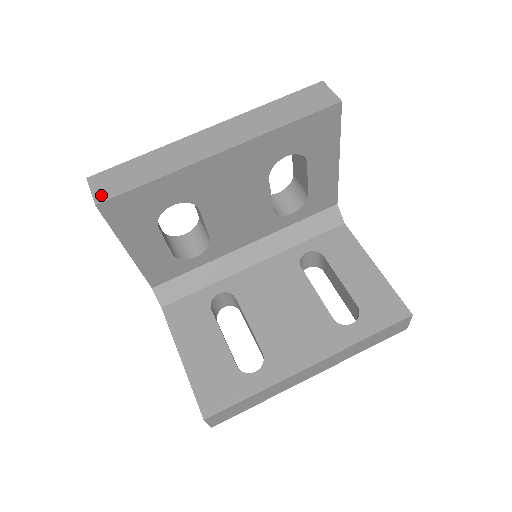
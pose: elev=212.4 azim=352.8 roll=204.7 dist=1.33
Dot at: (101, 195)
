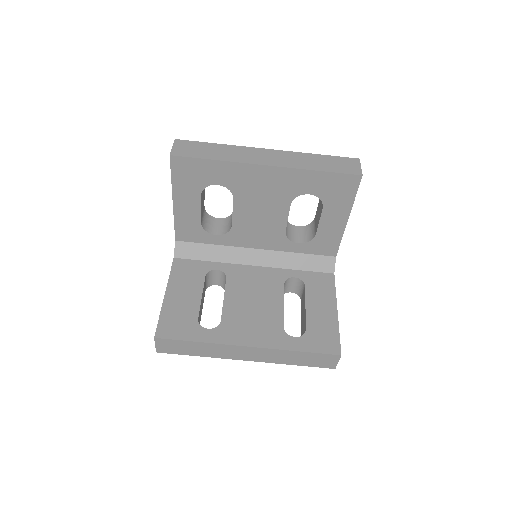
Dot at: (177, 152)
